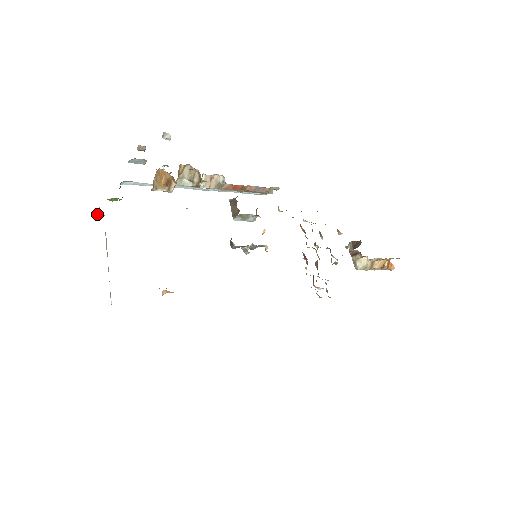
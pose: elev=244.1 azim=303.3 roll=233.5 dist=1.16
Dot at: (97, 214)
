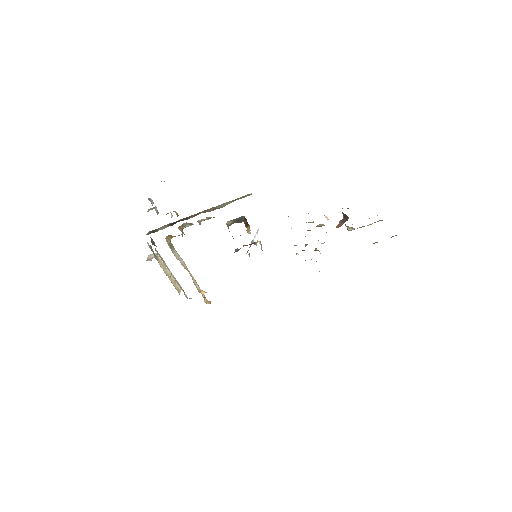
Dot at: occluded
